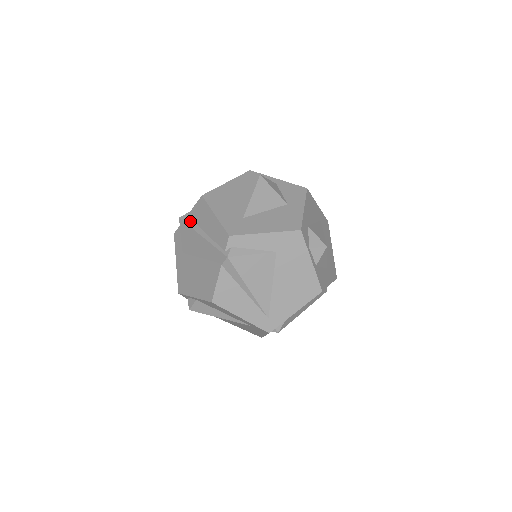
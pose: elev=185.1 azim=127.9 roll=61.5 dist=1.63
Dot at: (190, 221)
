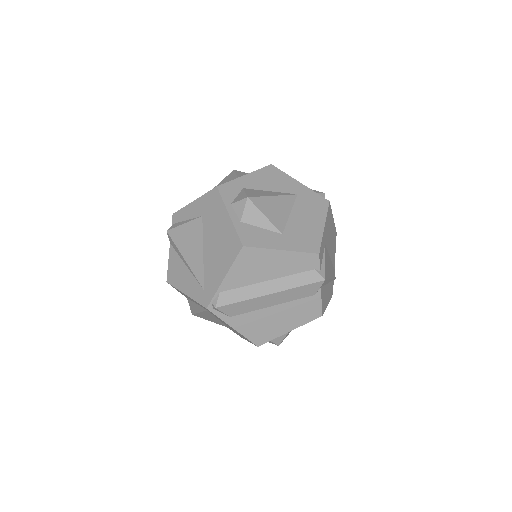
Dot at: occluded
